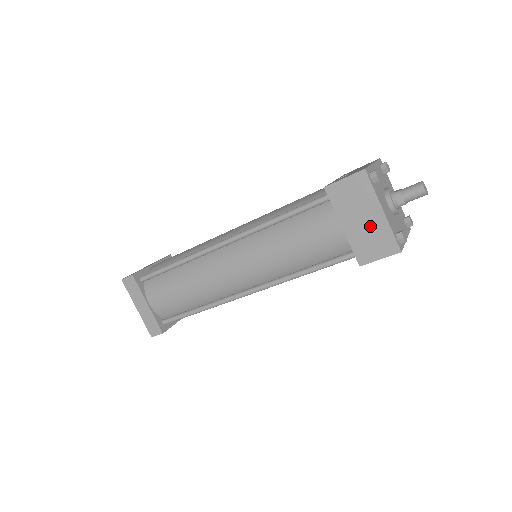
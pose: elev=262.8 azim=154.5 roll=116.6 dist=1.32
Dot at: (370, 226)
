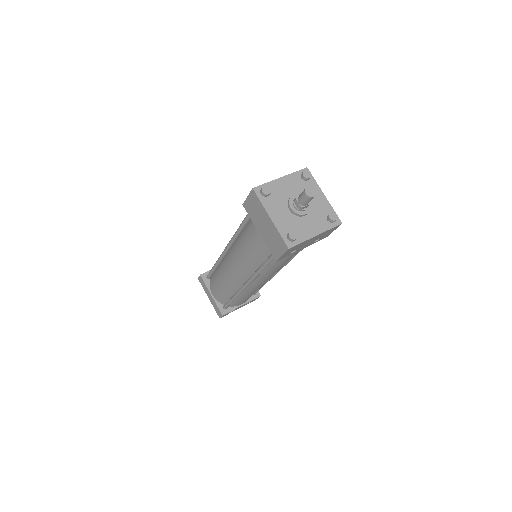
Dot at: (269, 230)
